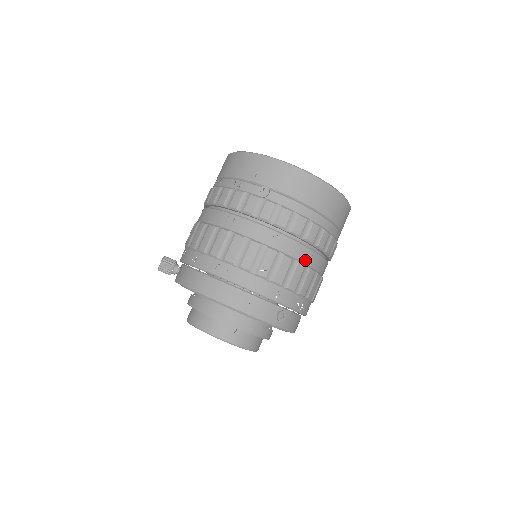
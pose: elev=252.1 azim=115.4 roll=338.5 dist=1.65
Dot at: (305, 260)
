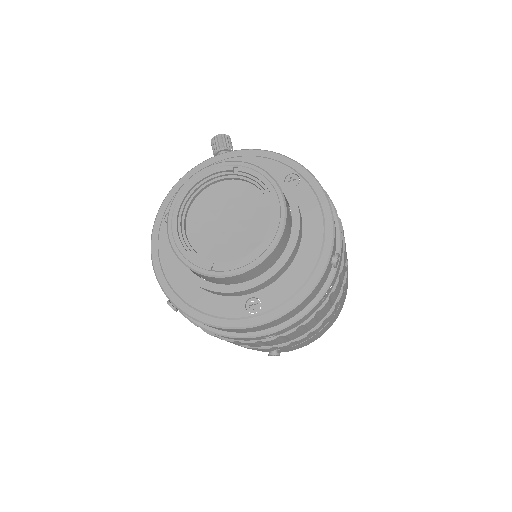
Dot at: occluded
